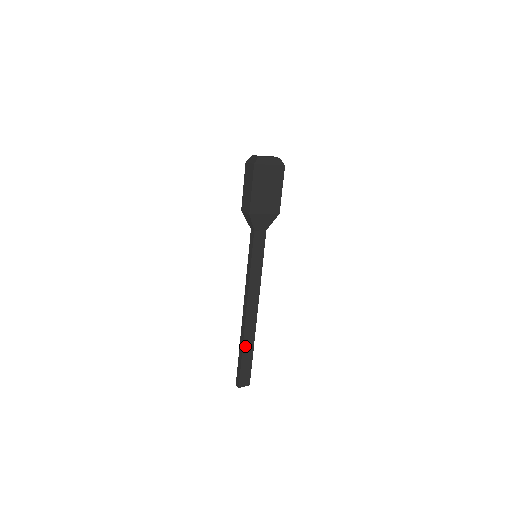
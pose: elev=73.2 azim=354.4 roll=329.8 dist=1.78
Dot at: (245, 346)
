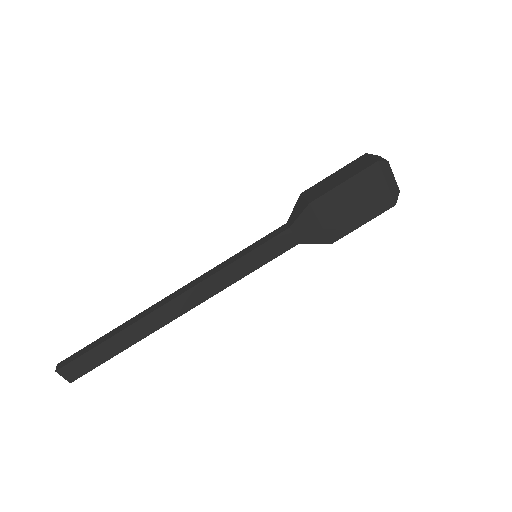
Dot at: (123, 334)
